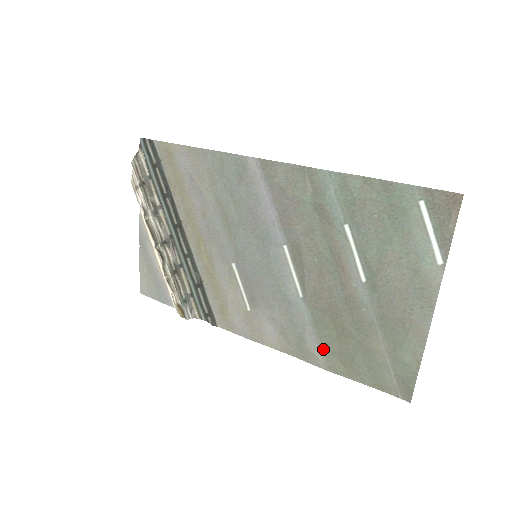
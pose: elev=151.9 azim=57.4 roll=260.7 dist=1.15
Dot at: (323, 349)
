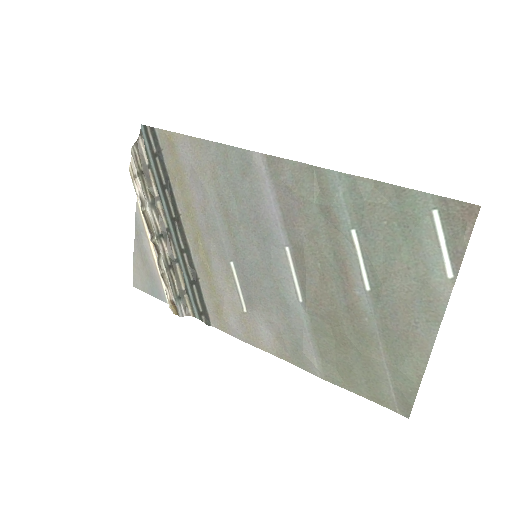
Dot at: (320, 357)
